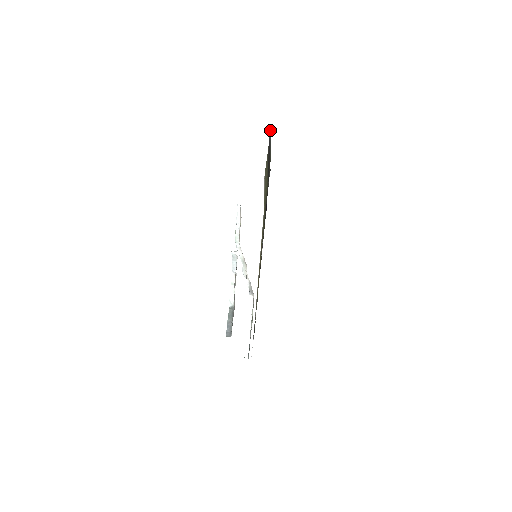
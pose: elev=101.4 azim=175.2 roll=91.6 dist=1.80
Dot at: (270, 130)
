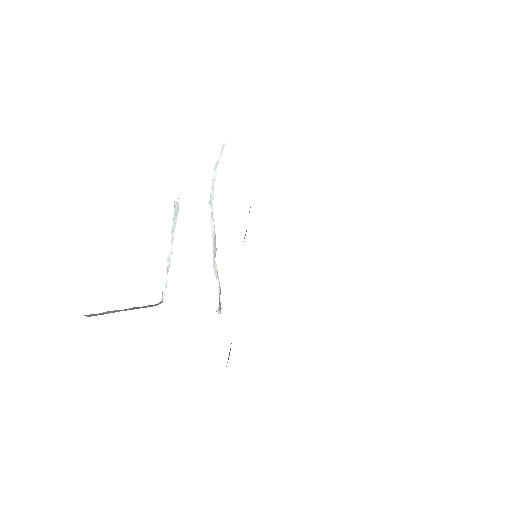
Dot at: occluded
